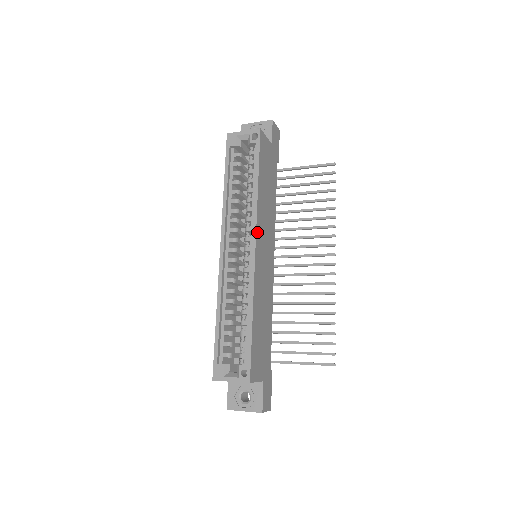
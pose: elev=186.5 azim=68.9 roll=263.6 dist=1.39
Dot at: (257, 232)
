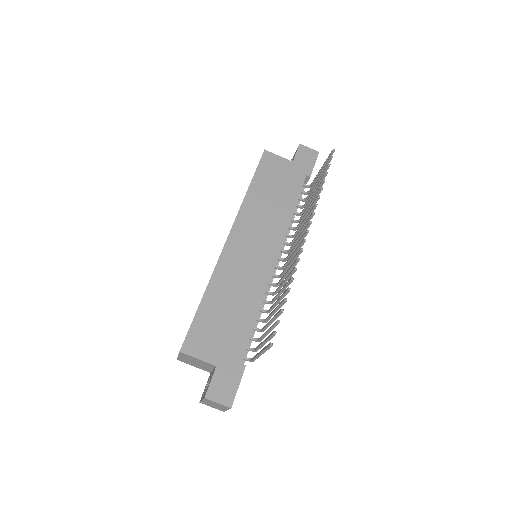
Dot at: (236, 226)
